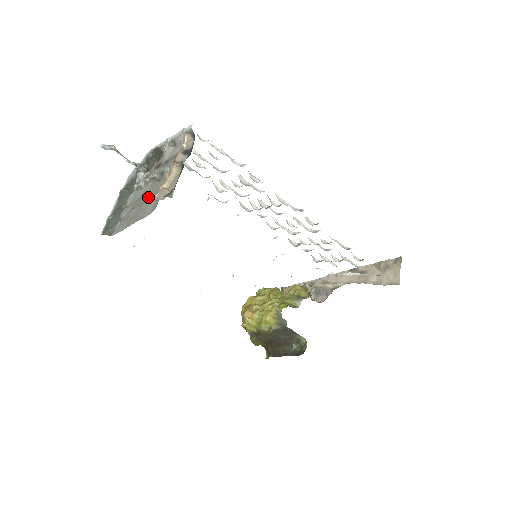
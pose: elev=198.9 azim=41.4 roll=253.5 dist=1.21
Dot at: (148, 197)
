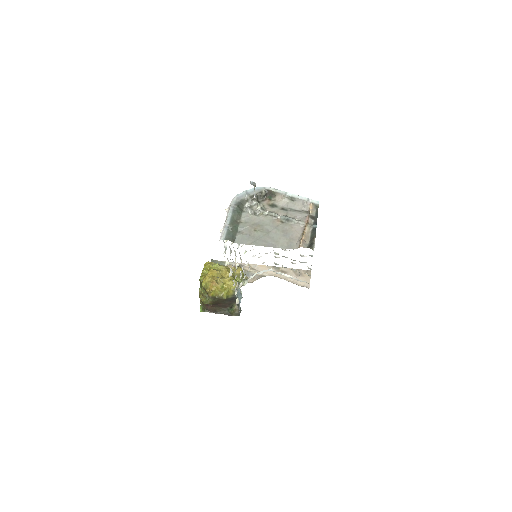
Dot at: (274, 231)
